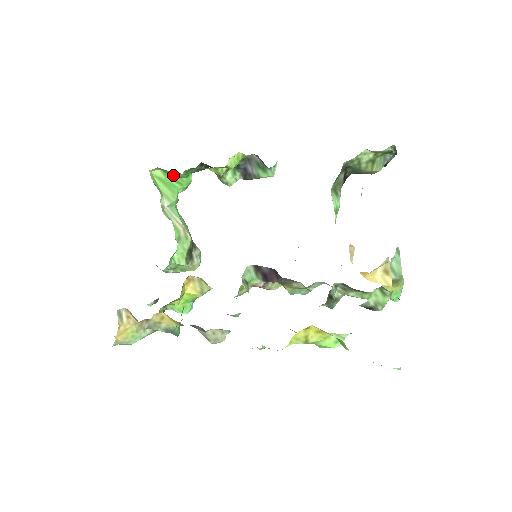
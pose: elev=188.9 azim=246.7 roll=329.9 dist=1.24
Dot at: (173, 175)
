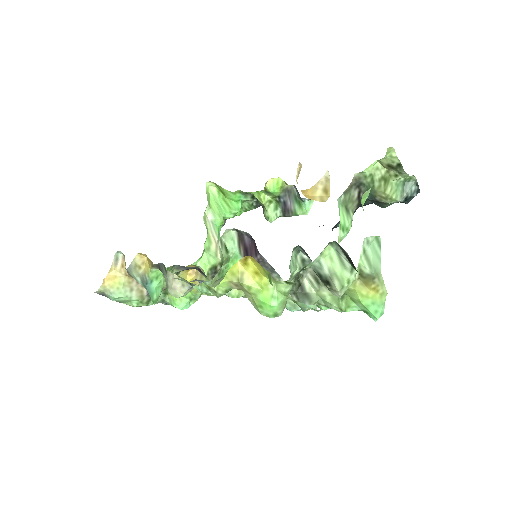
Dot at: (224, 194)
